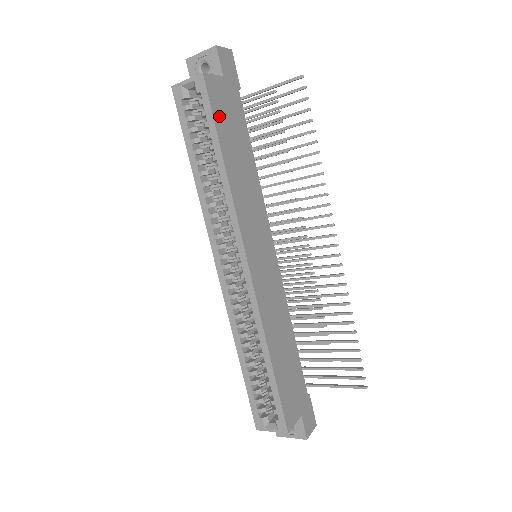
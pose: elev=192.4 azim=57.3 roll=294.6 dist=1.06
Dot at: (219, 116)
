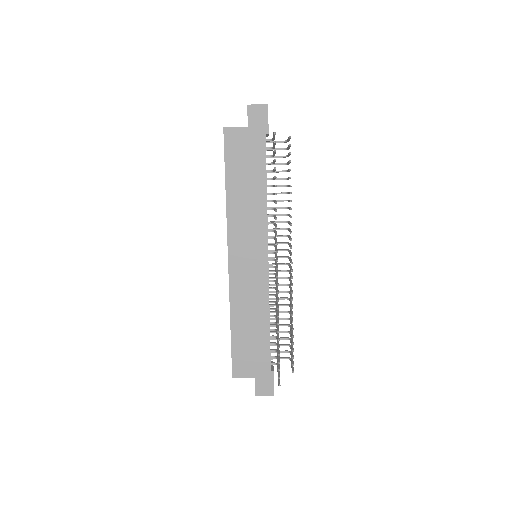
Dot at: (232, 156)
